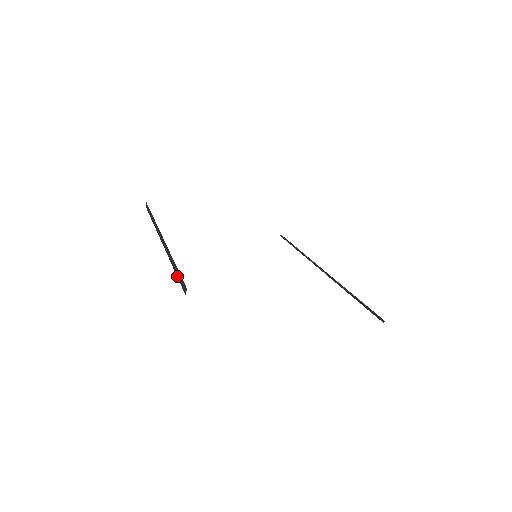
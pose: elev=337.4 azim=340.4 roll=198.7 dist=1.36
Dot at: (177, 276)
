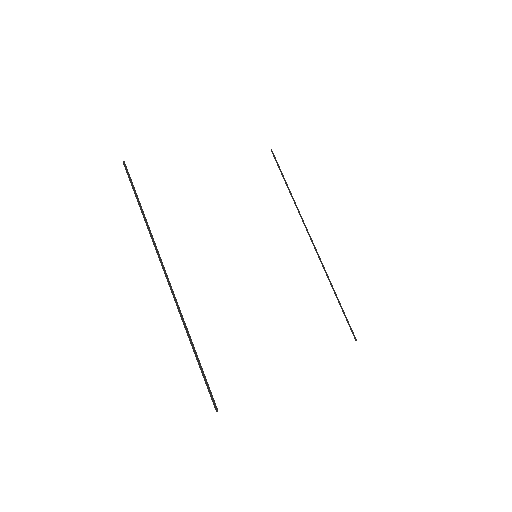
Dot at: (202, 375)
